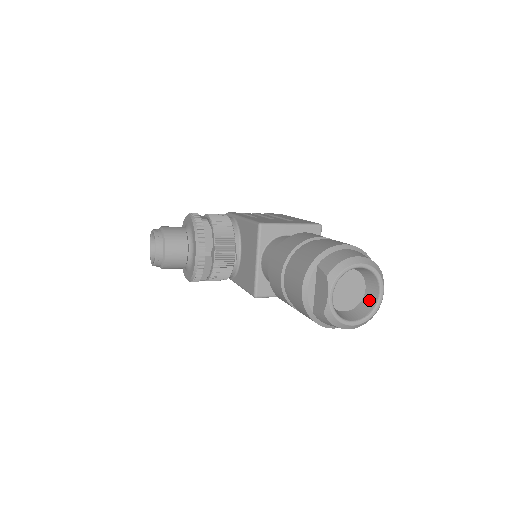
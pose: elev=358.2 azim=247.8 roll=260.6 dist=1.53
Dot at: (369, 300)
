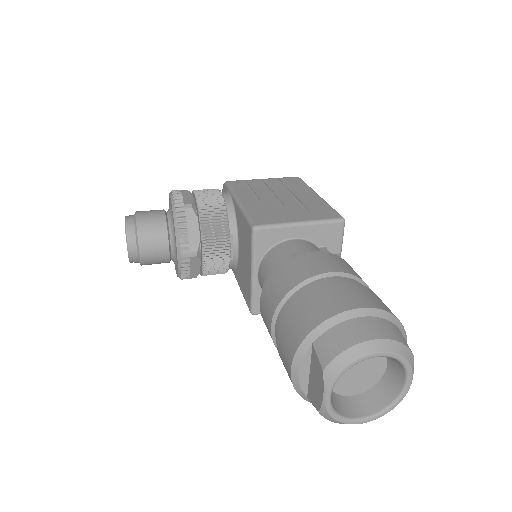
Dot at: (390, 384)
